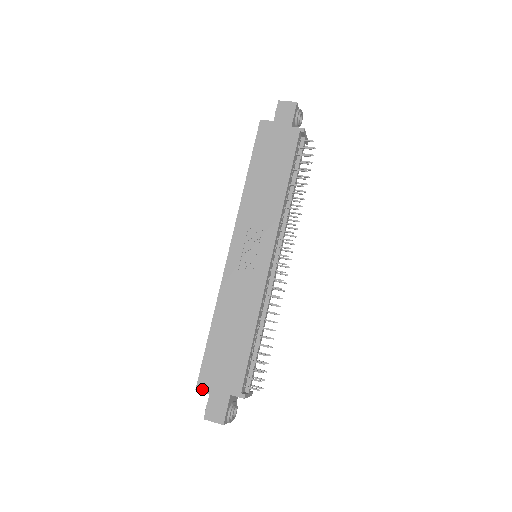
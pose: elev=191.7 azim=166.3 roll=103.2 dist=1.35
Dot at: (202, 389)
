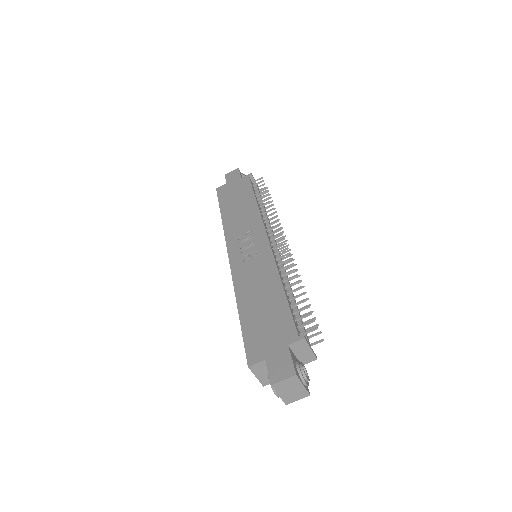
Dot at: (255, 361)
